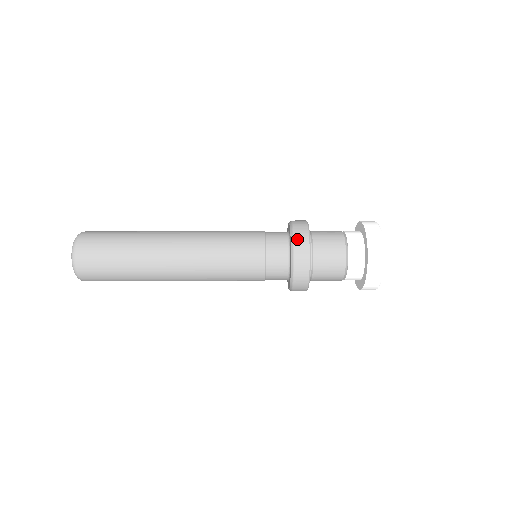
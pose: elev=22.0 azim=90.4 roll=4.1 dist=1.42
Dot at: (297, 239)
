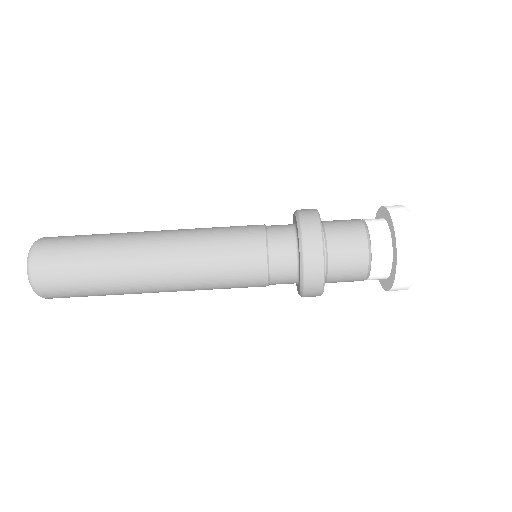
Dot at: (303, 215)
